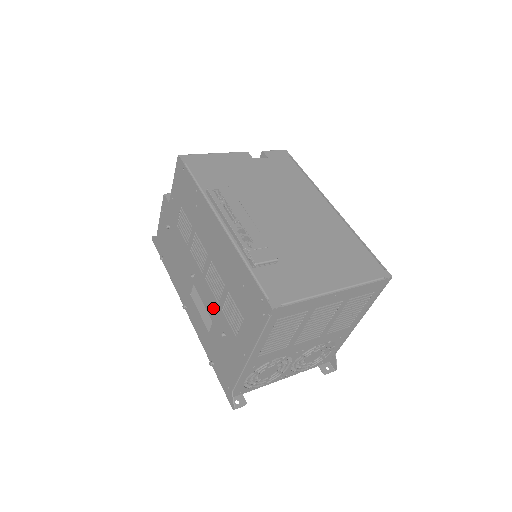
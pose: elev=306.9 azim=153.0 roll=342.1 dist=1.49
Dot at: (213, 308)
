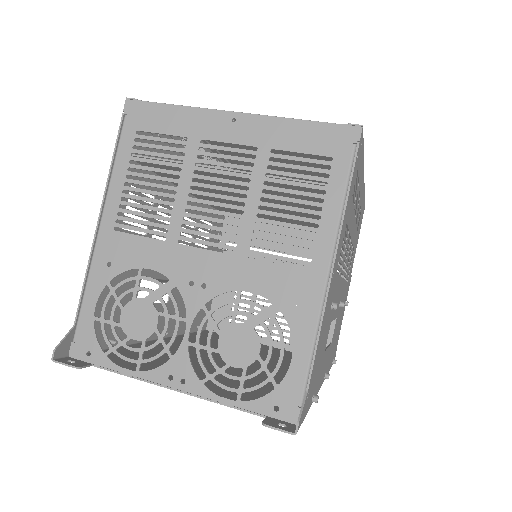
Dot at: occluded
